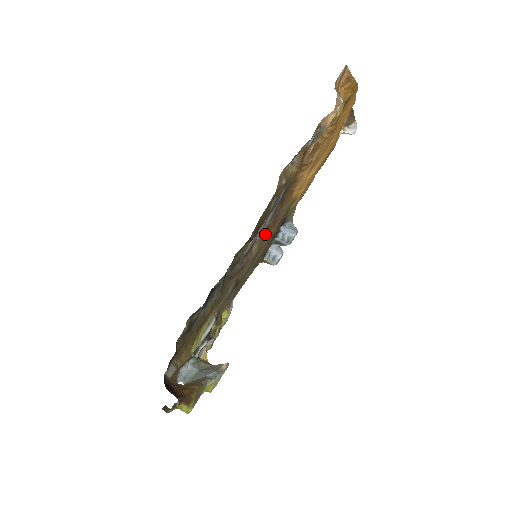
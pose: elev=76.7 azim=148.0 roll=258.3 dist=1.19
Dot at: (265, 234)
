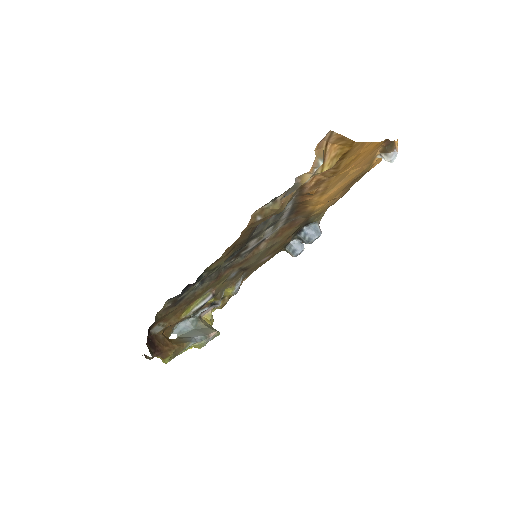
Dot at: (279, 234)
